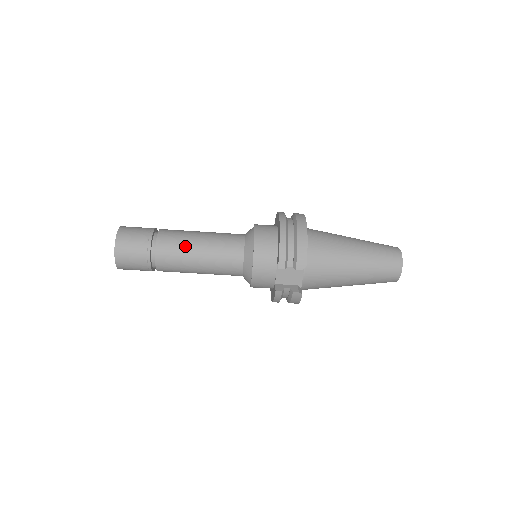
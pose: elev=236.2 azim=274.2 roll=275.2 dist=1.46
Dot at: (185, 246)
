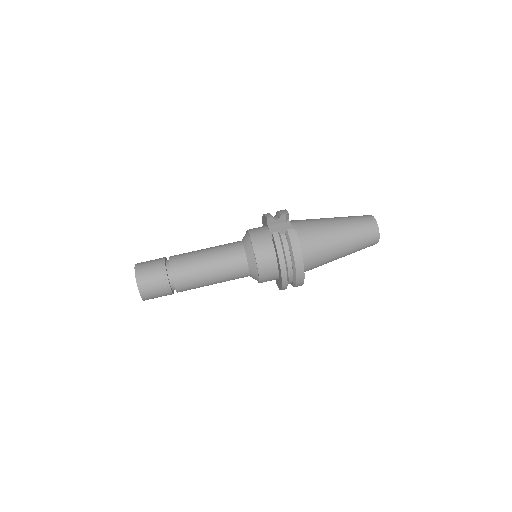
Dot at: (193, 251)
